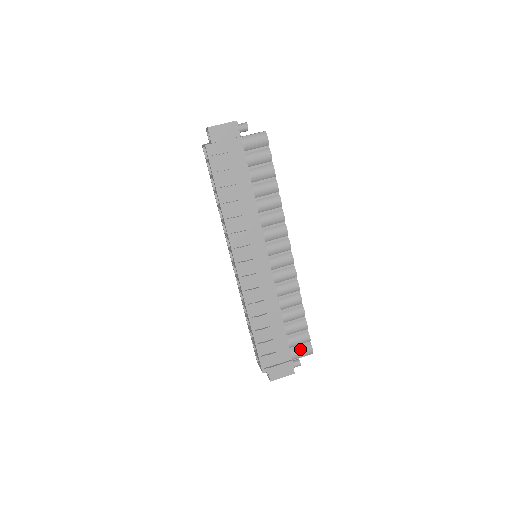
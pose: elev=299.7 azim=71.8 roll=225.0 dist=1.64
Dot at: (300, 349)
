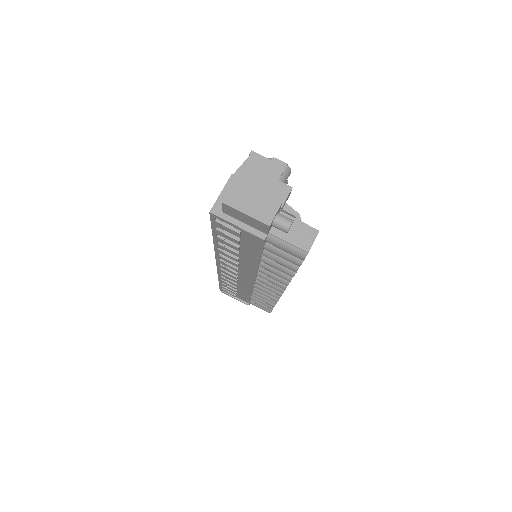
Dot at: (260, 306)
